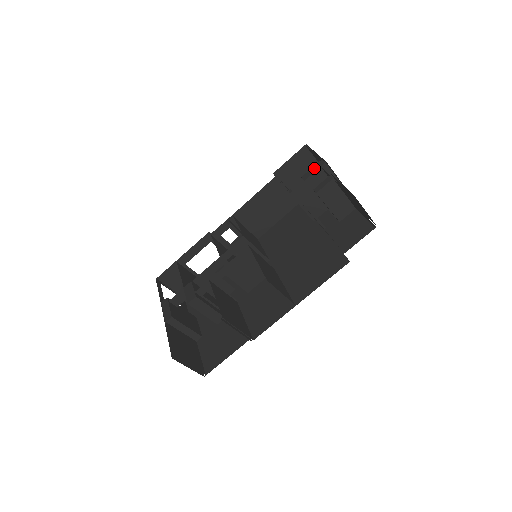
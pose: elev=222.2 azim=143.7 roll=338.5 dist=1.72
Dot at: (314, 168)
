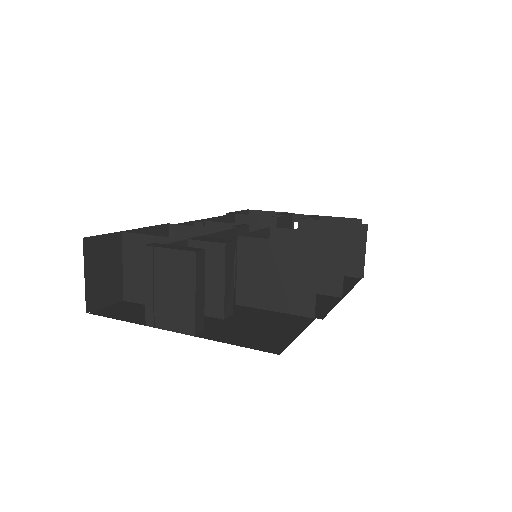
Dot at: (285, 213)
